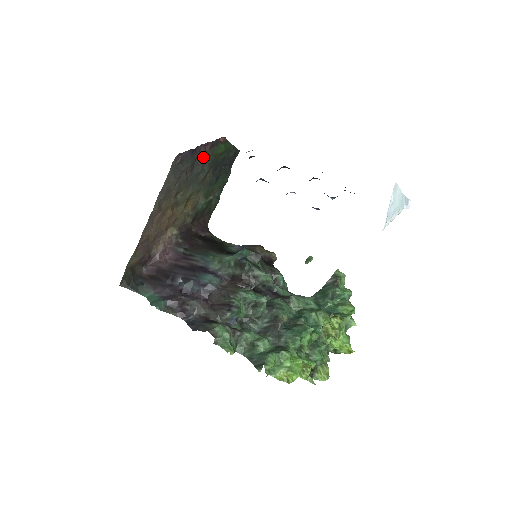
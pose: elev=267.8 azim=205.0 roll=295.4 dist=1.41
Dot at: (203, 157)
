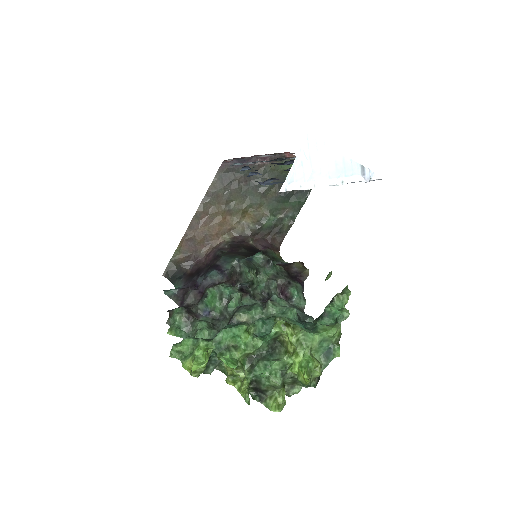
Dot at: (262, 170)
